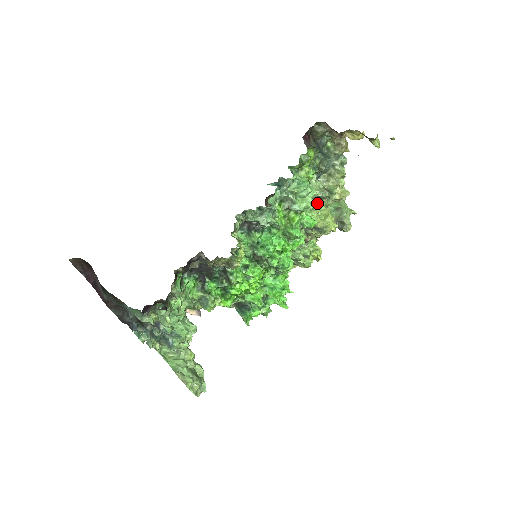
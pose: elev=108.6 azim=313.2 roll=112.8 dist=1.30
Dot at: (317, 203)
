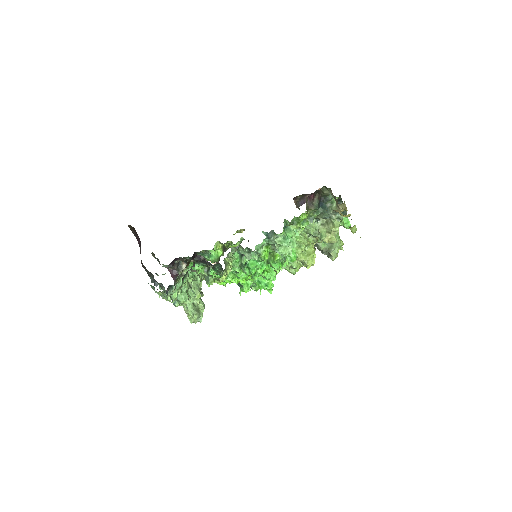
Dot at: (305, 243)
